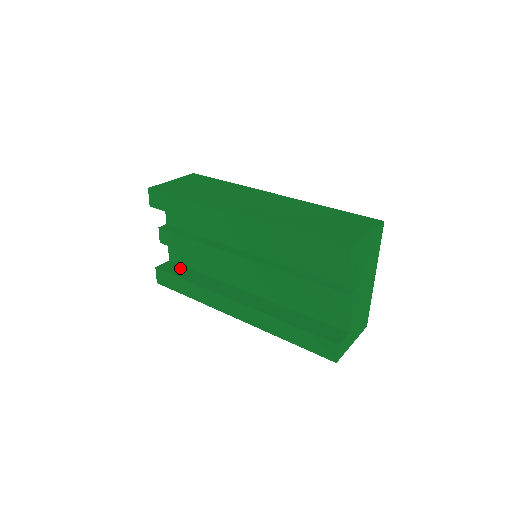
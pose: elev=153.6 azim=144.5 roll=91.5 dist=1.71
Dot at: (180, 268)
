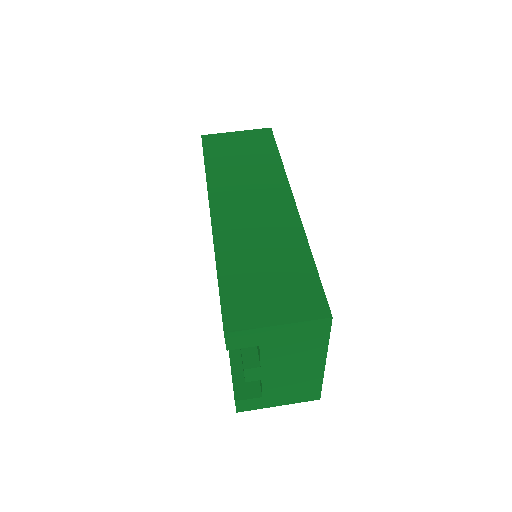
Dot at: occluded
